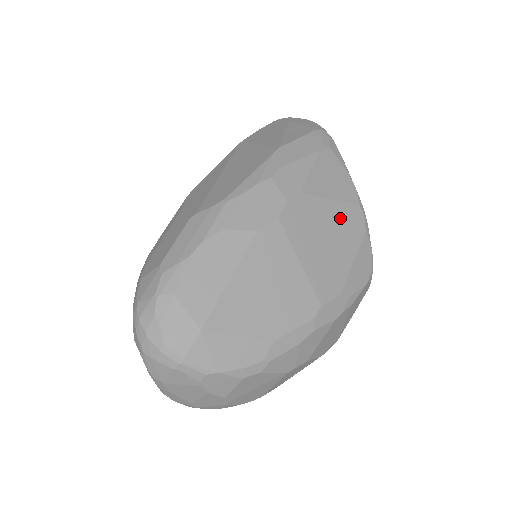
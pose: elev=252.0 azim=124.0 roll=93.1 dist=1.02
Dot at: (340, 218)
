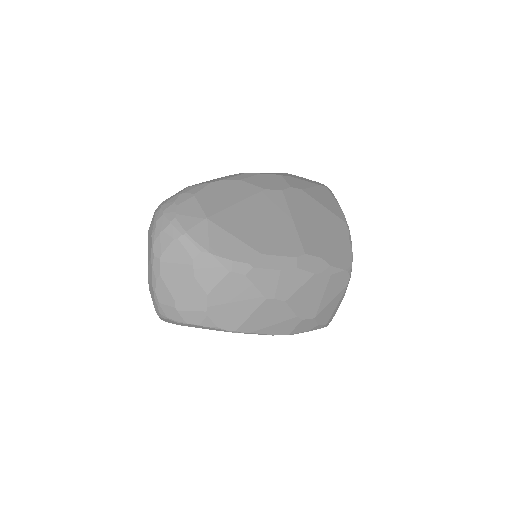
Dot at: (329, 219)
